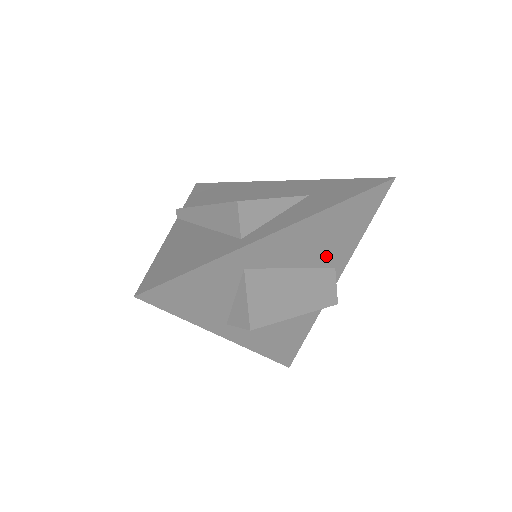
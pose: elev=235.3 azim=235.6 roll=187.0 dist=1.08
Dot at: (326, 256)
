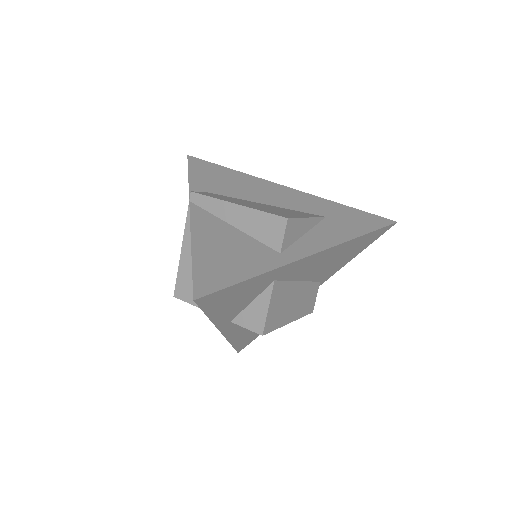
Dot at: (323, 273)
